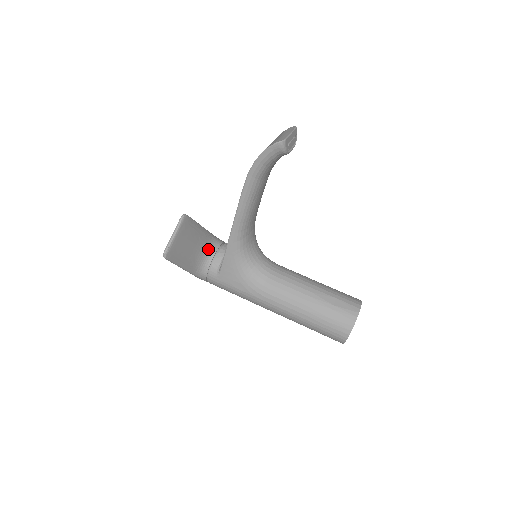
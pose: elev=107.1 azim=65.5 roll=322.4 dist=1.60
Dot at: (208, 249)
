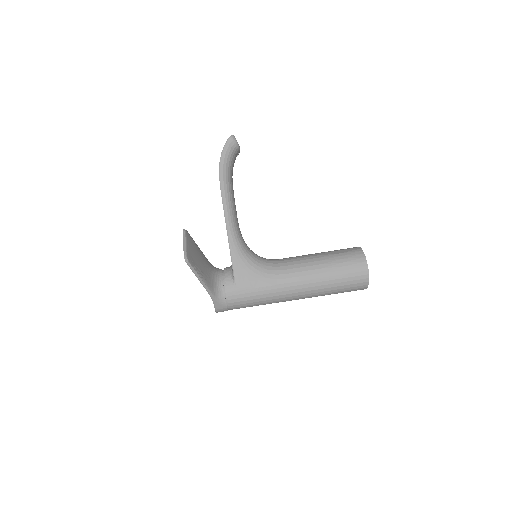
Dot at: (214, 270)
